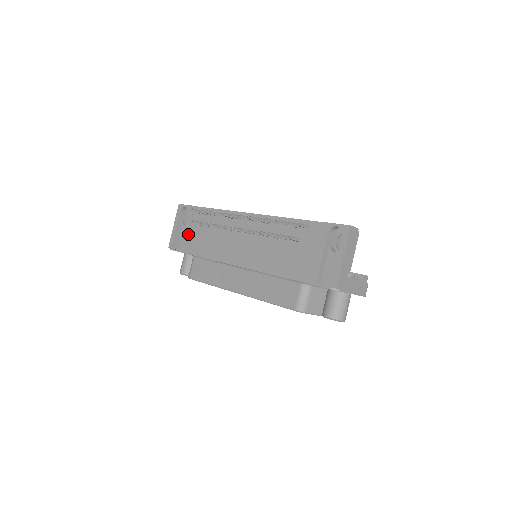
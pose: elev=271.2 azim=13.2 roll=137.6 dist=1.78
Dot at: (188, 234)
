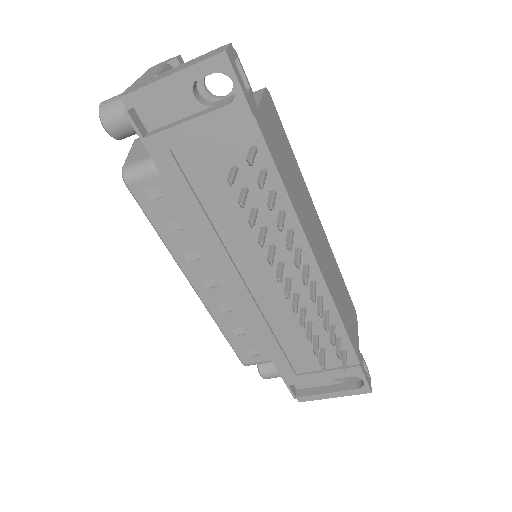
Dot at: (190, 140)
